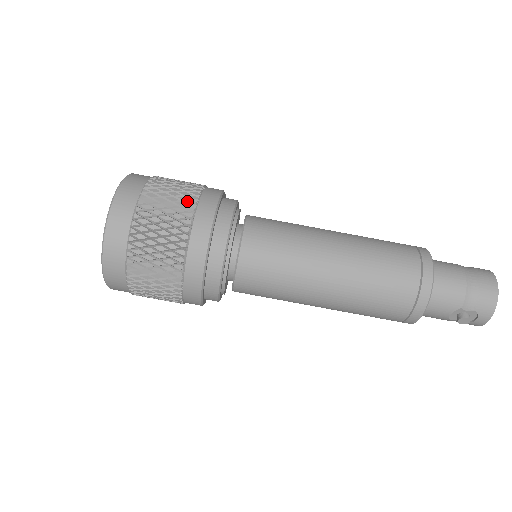
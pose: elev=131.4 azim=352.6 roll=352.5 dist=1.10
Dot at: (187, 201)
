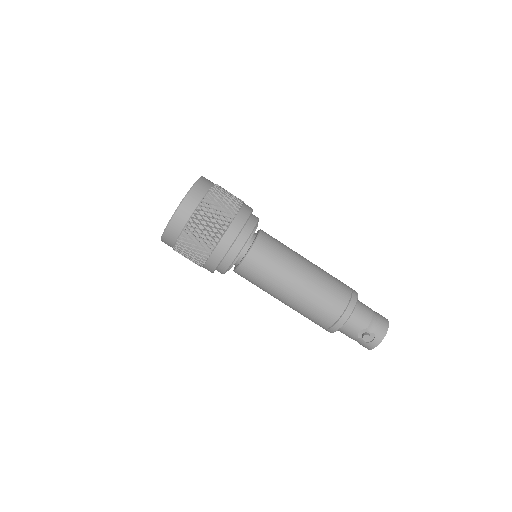
Dot at: (237, 201)
